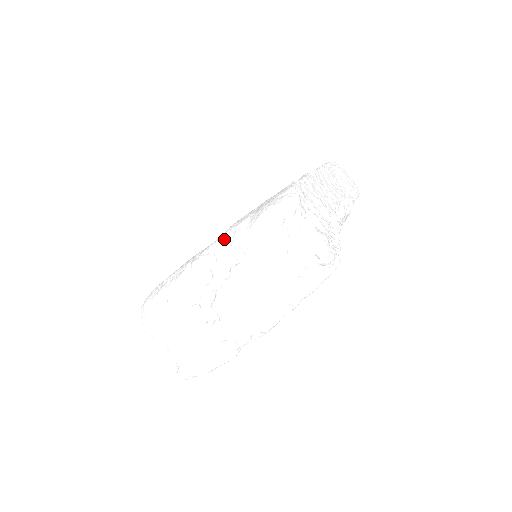
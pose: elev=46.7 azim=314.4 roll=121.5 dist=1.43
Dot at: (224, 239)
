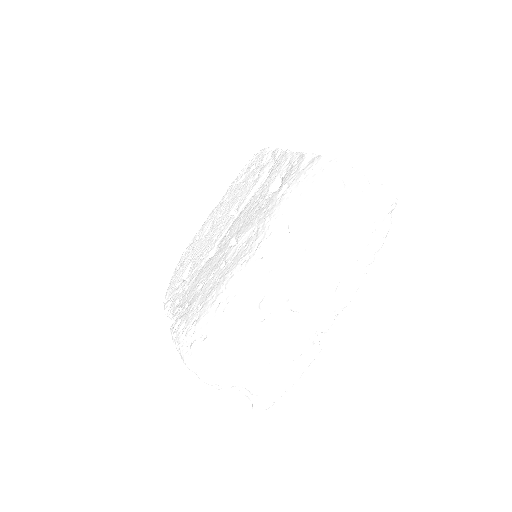
Dot at: (279, 231)
